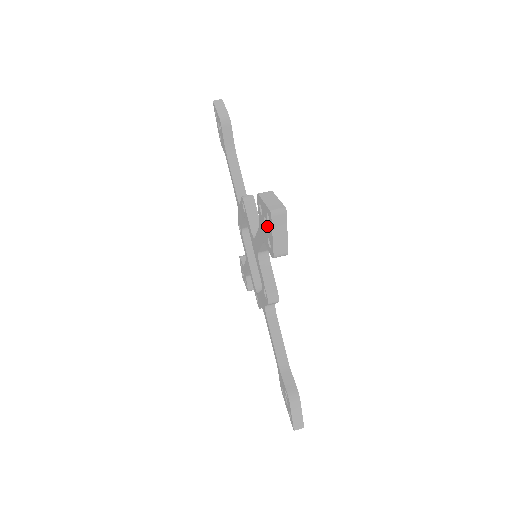
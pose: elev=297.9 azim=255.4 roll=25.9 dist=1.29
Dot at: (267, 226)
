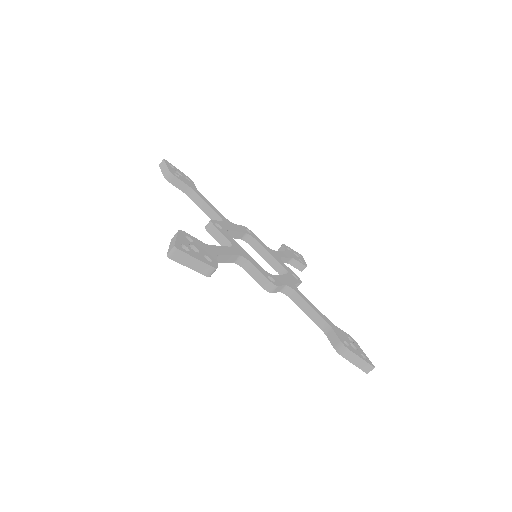
Dot at: occluded
